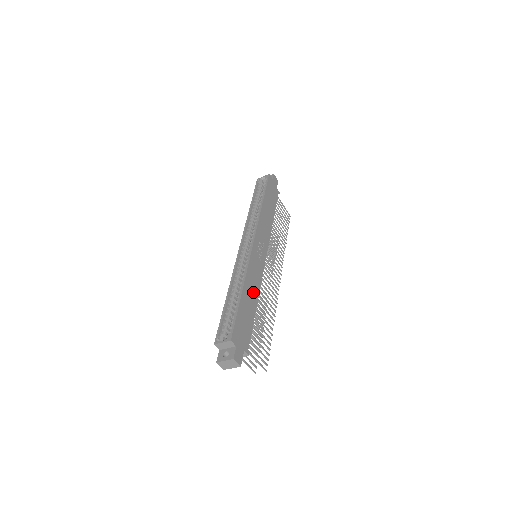
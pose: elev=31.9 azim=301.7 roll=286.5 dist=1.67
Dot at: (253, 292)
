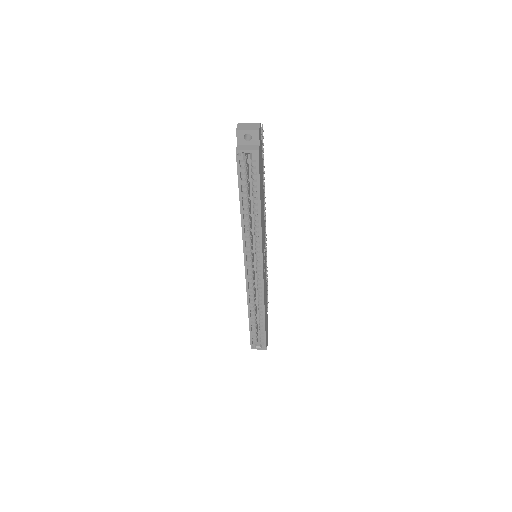
Dot at: occluded
